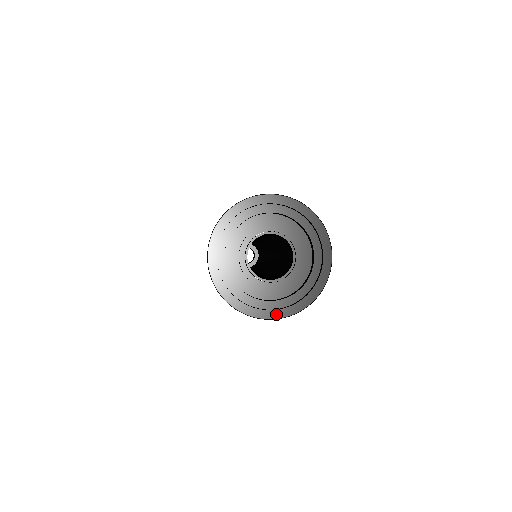
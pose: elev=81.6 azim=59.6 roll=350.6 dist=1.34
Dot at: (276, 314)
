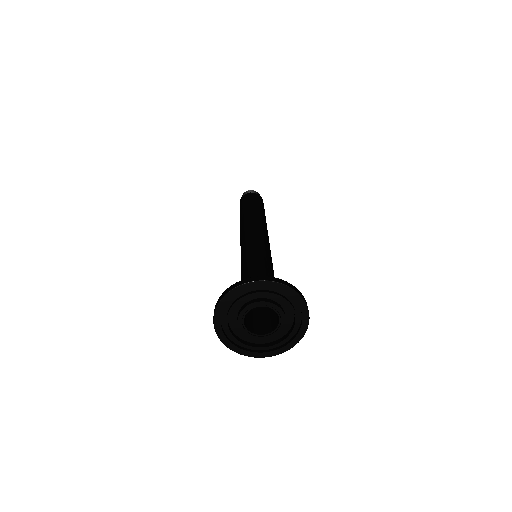
Dot at: (261, 355)
